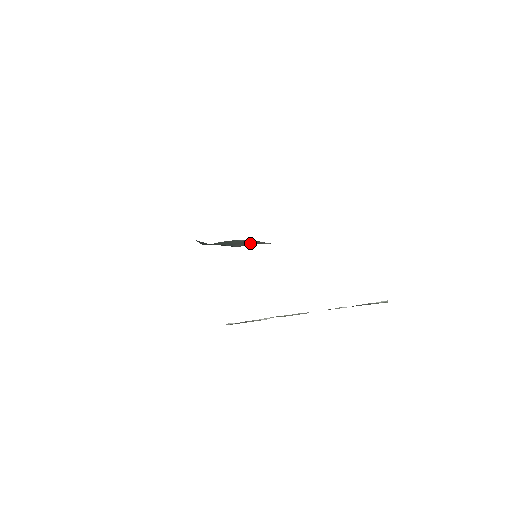
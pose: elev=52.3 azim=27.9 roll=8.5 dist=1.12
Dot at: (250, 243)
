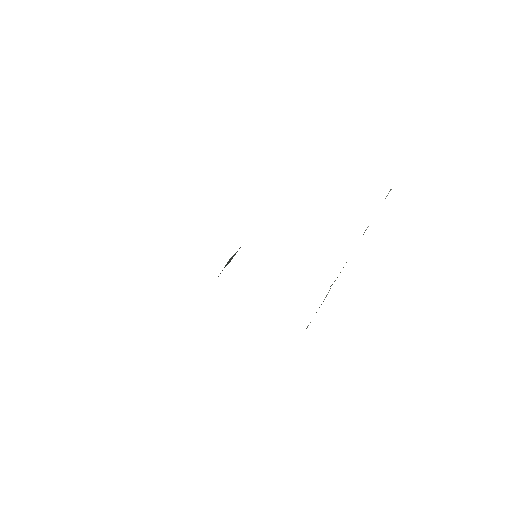
Dot at: occluded
